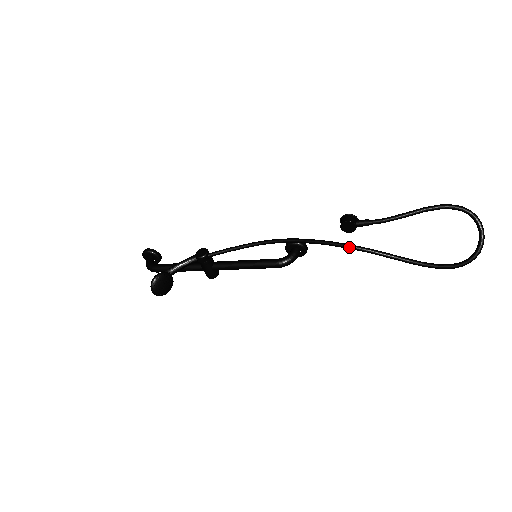
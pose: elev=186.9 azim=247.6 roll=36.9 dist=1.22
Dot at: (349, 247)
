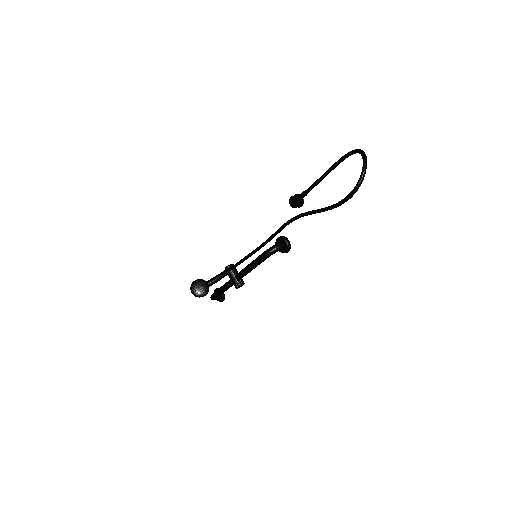
Dot at: (296, 217)
